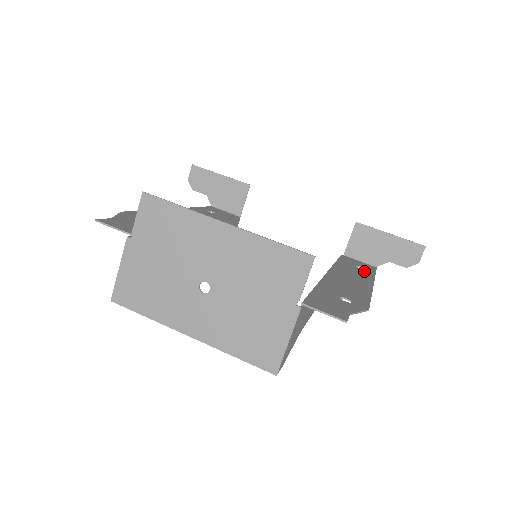
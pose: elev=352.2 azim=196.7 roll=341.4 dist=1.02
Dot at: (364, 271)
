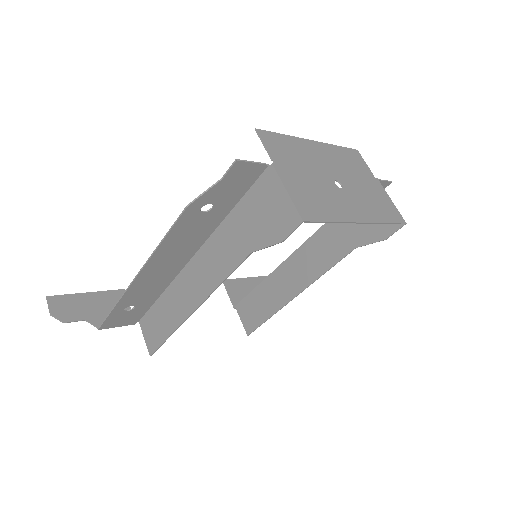
Dot at: occluded
